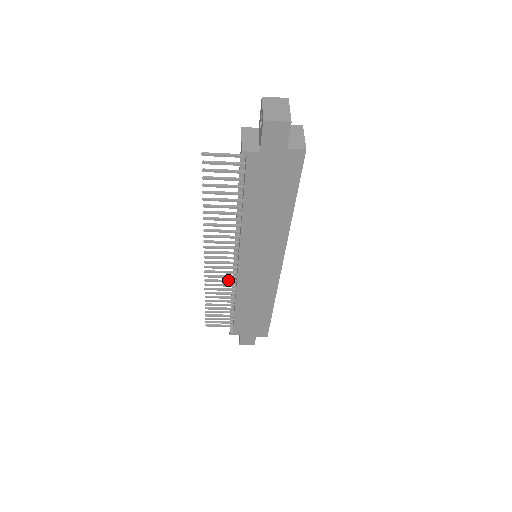
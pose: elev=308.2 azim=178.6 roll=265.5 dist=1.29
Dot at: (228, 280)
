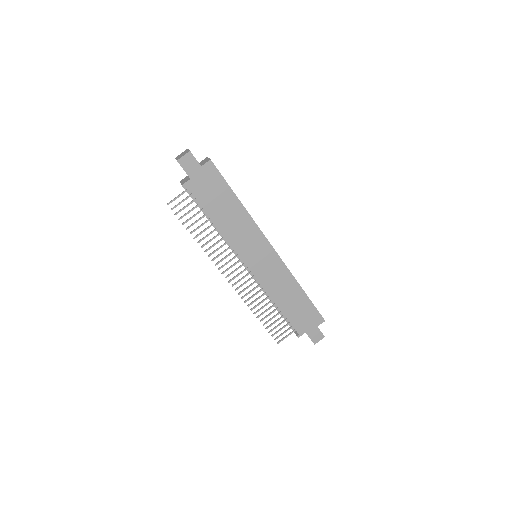
Dot at: (255, 287)
